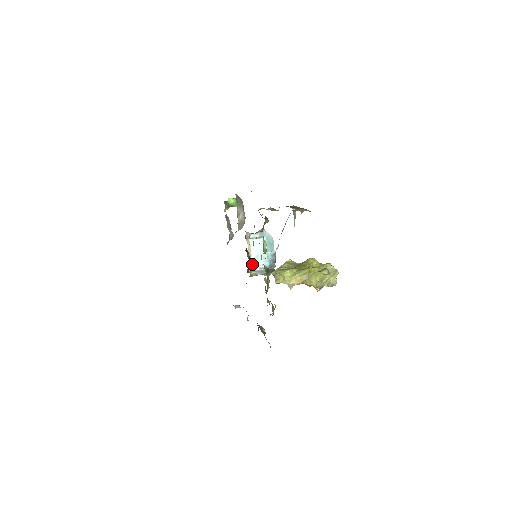
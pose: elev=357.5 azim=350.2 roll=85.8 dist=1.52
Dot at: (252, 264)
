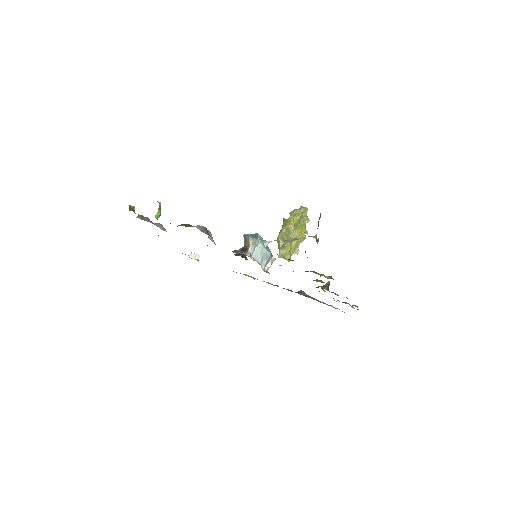
Dot at: (261, 265)
